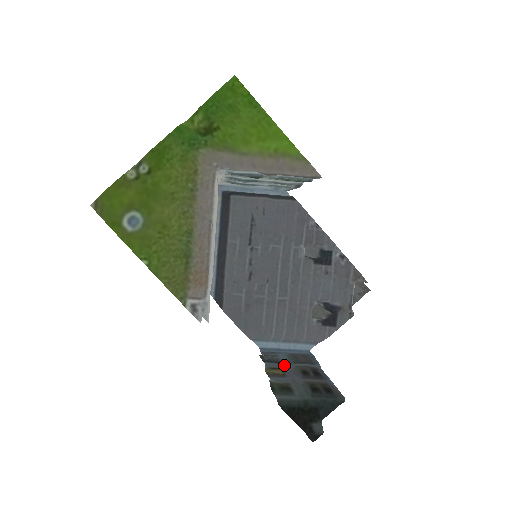
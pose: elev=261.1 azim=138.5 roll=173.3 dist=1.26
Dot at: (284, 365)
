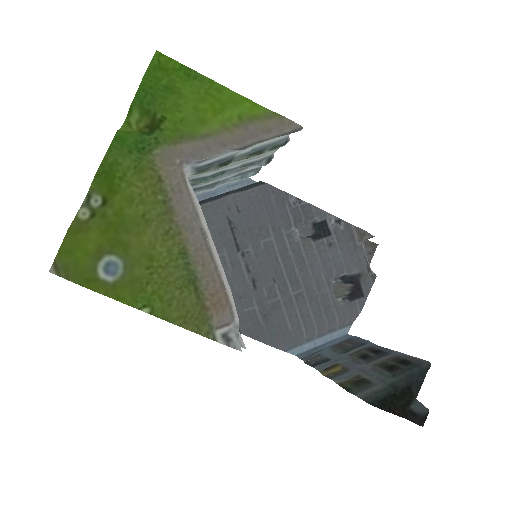
Dot at: (336, 360)
